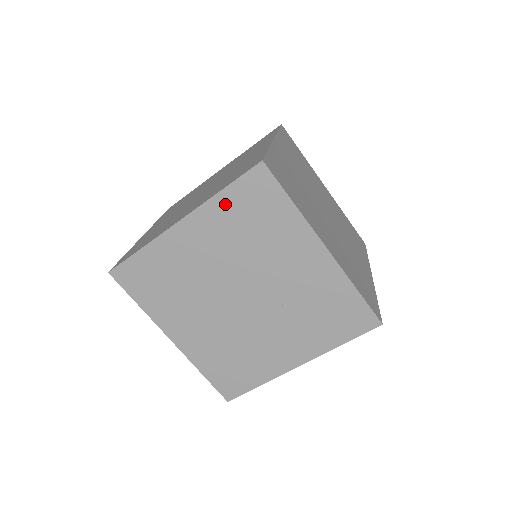
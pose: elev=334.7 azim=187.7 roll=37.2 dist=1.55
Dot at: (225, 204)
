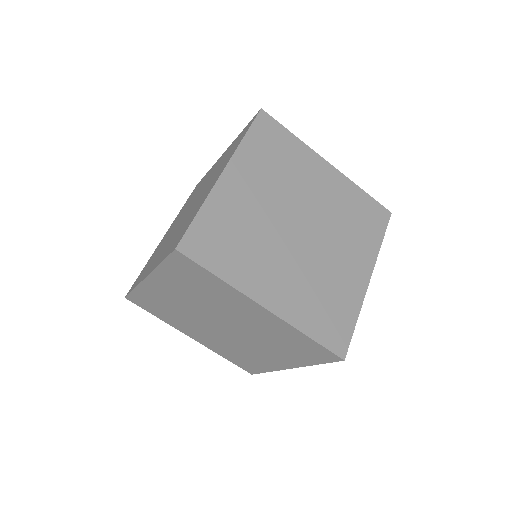
Dot at: (169, 272)
